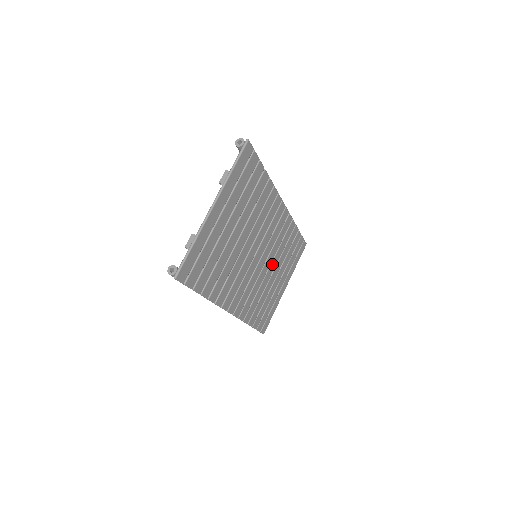
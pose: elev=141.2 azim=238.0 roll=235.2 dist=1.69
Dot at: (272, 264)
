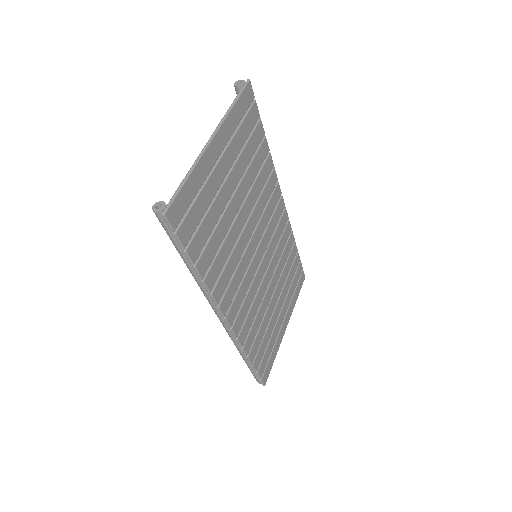
Dot at: (273, 280)
